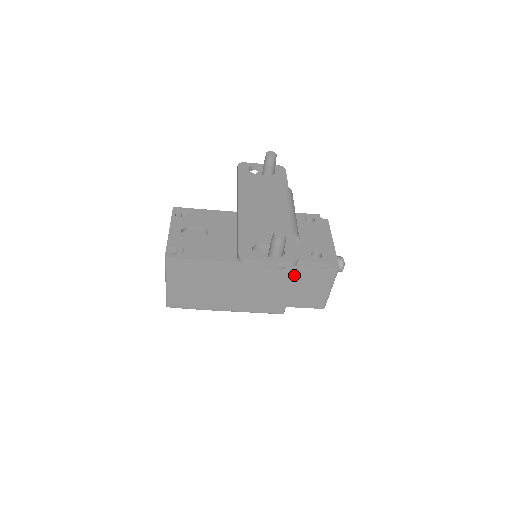
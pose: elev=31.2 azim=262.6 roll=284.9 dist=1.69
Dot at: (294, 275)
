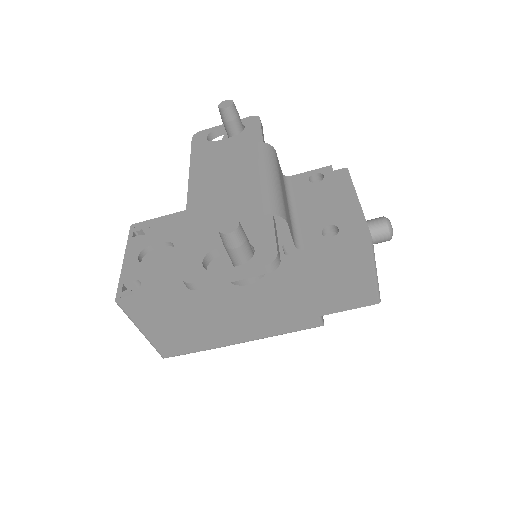
Dot at: (307, 272)
